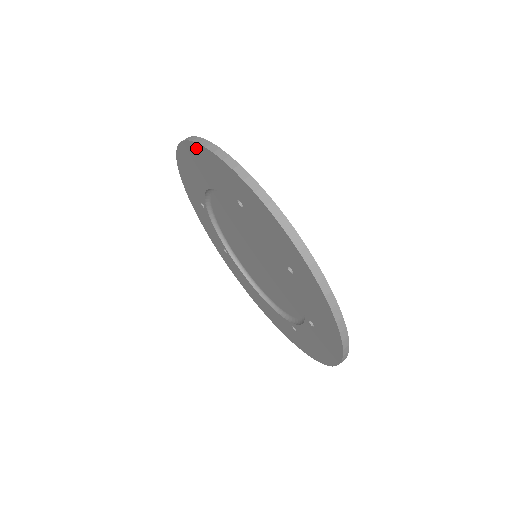
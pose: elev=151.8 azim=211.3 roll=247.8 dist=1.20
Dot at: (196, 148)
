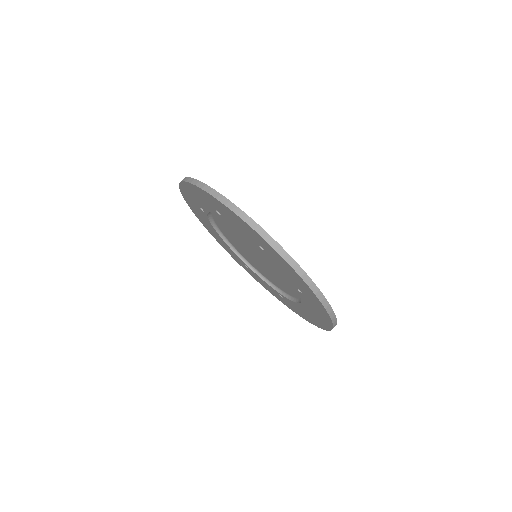
Dot at: (193, 210)
